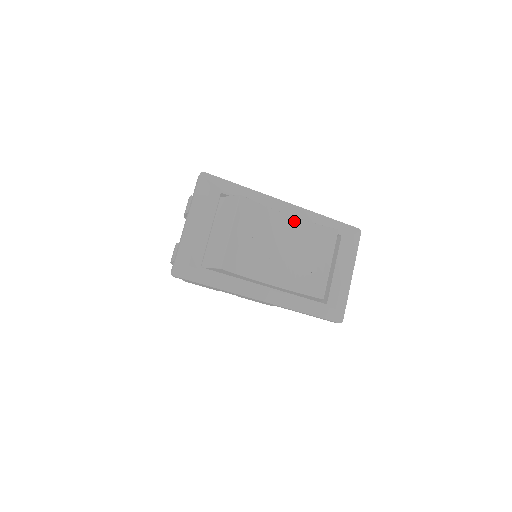
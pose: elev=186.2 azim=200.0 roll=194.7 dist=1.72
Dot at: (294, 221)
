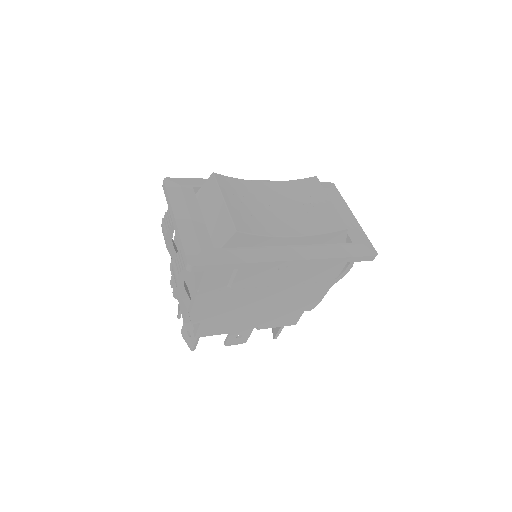
Dot at: (274, 184)
